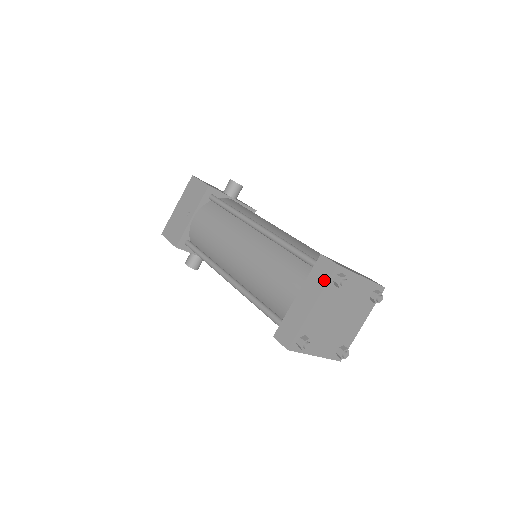
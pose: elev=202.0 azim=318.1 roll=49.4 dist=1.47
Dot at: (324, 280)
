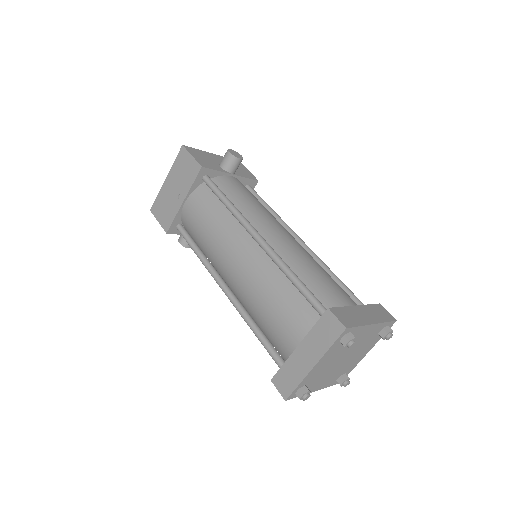
Dot at: (329, 341)
